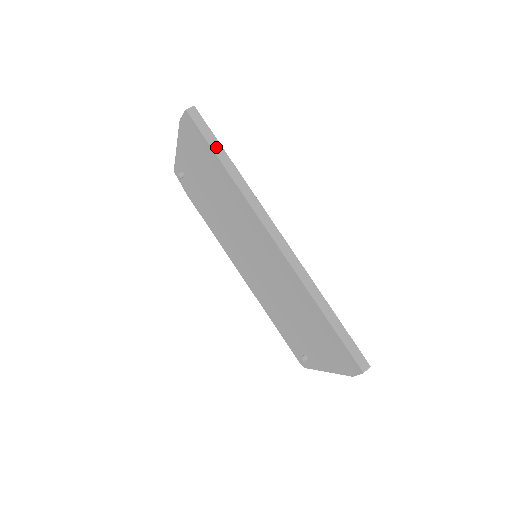
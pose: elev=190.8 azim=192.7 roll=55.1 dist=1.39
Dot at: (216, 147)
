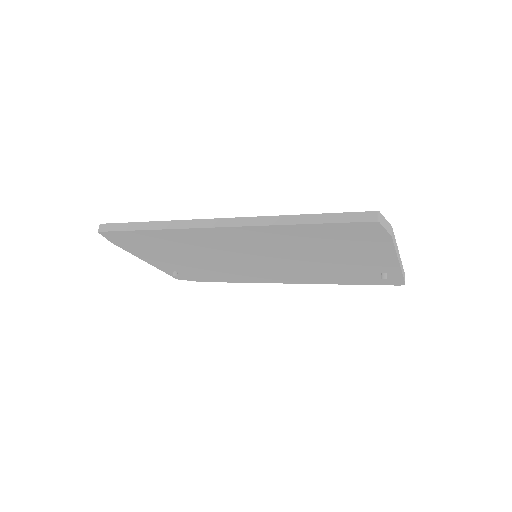
Dot at: (132, 227)
